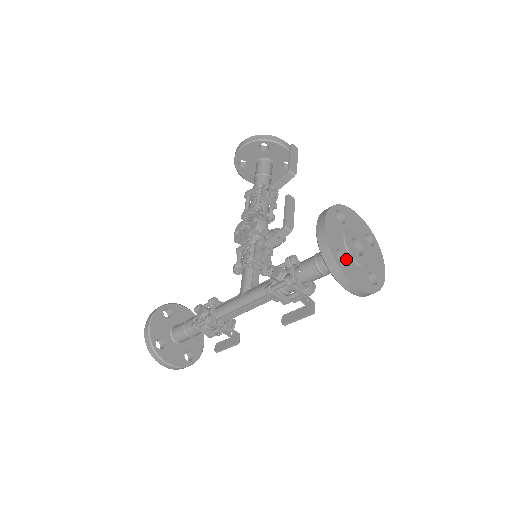
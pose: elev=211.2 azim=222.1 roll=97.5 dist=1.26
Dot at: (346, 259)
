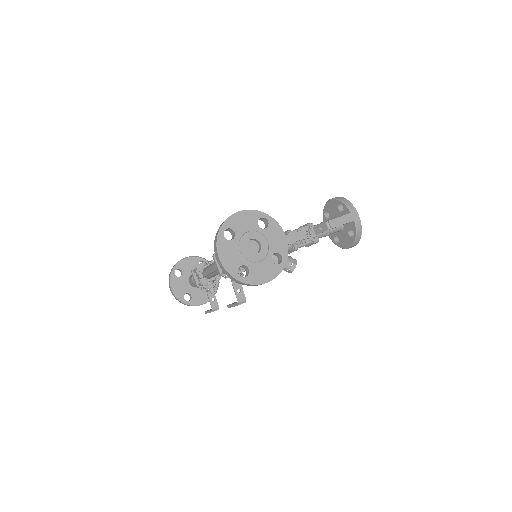
Dot at: (232, 239)
